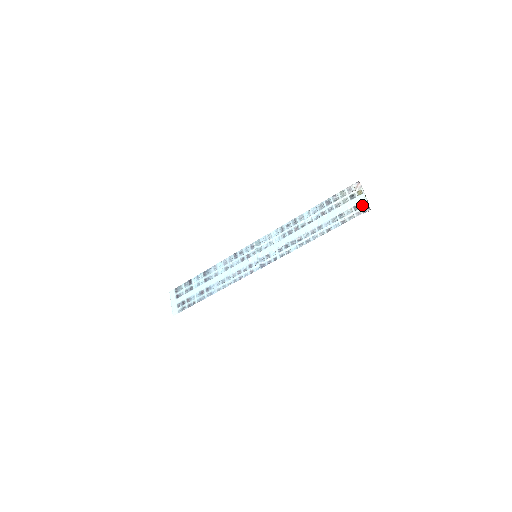
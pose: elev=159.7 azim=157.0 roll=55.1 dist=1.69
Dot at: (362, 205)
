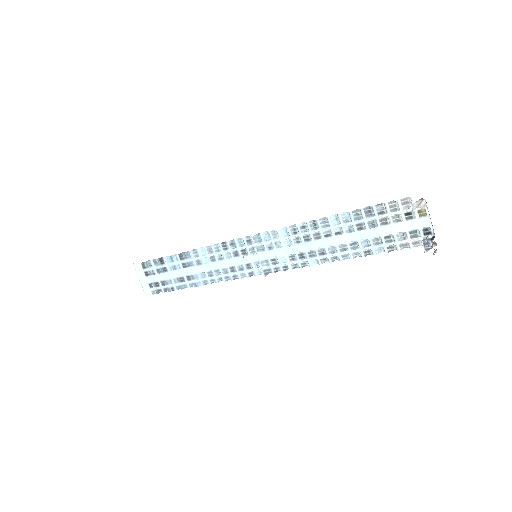
Dot at: (424, 234)
